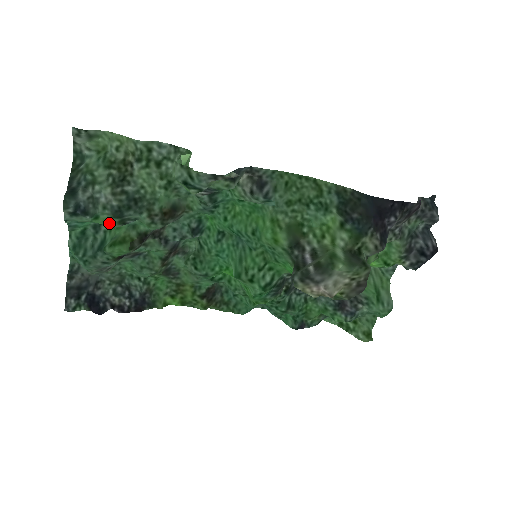
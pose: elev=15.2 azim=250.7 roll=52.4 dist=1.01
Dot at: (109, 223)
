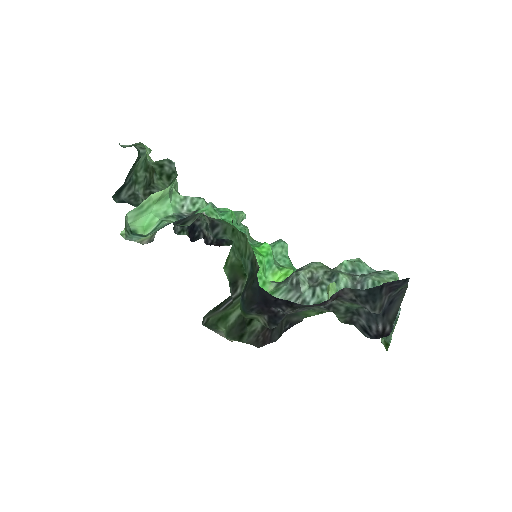
Dot at: occluded
